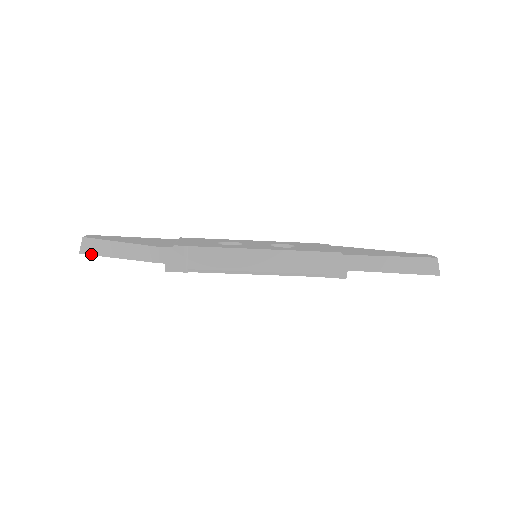
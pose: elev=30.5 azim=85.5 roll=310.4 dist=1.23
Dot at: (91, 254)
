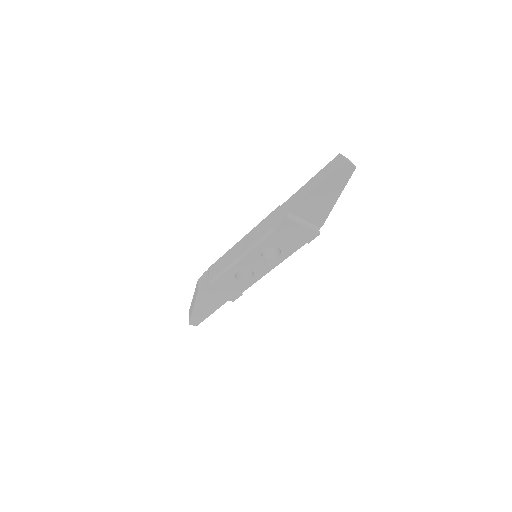
Dot at: (190, 318)
